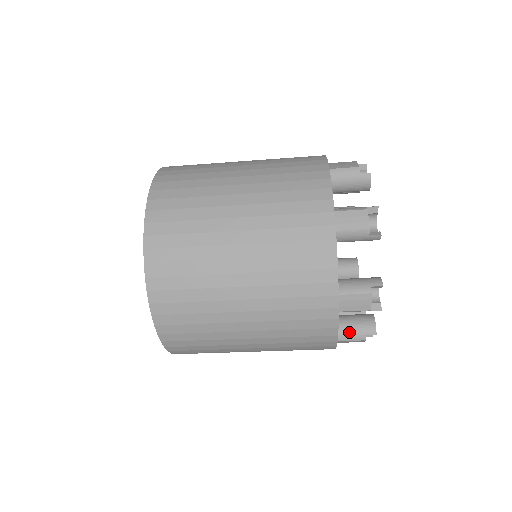
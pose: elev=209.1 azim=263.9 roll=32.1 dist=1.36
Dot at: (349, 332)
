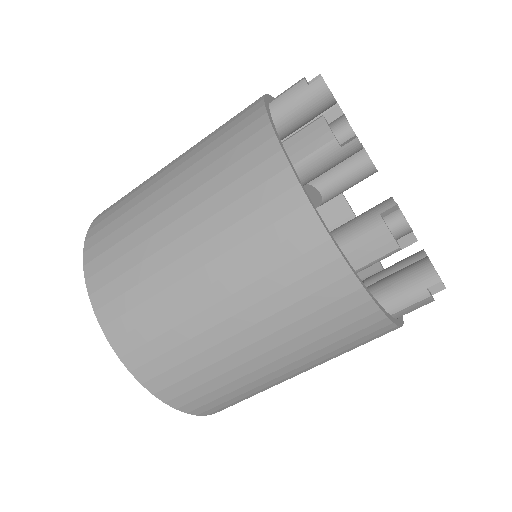
Dot at: (353, 224)
